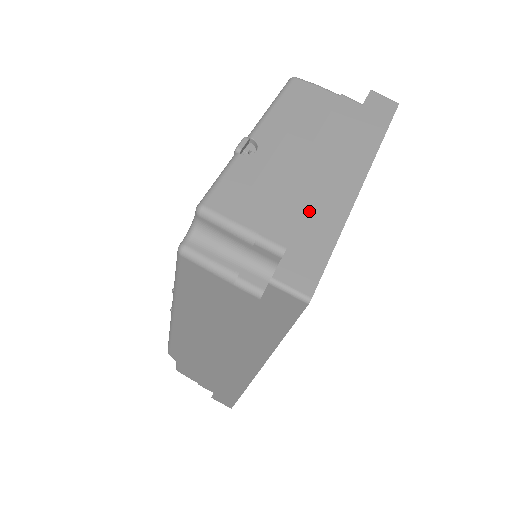
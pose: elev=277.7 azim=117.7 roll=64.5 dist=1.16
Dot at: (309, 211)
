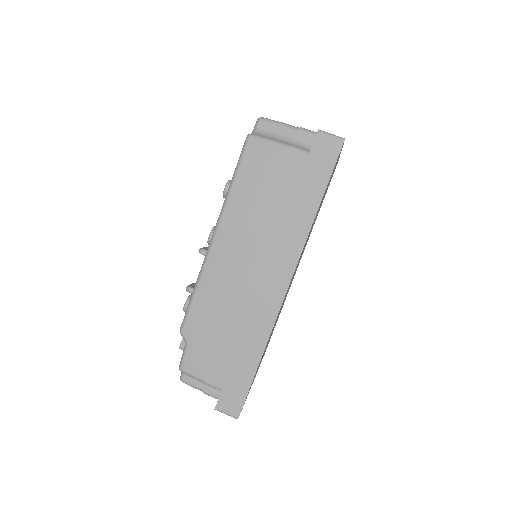
Dot at: occluded
